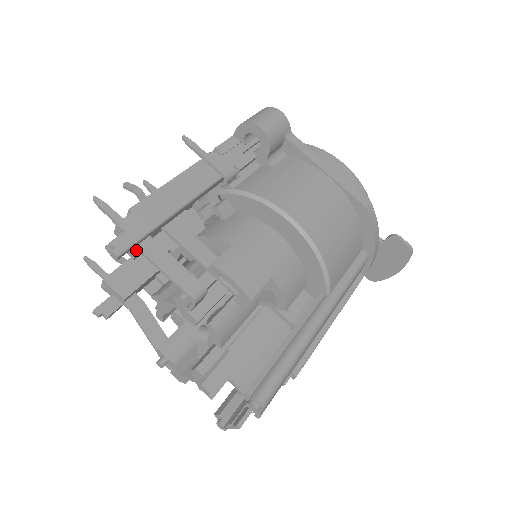
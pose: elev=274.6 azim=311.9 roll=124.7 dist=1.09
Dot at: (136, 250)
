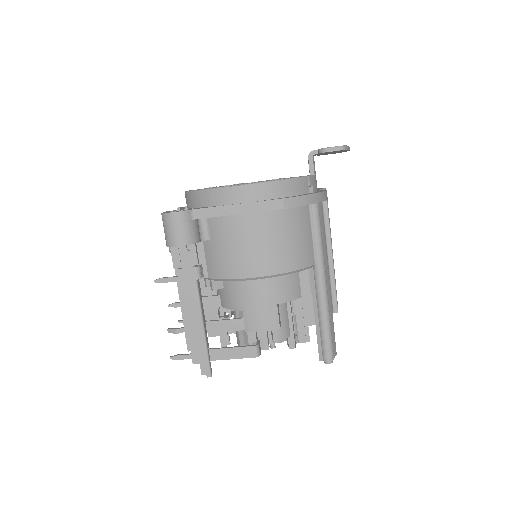
Dot at: occluded
